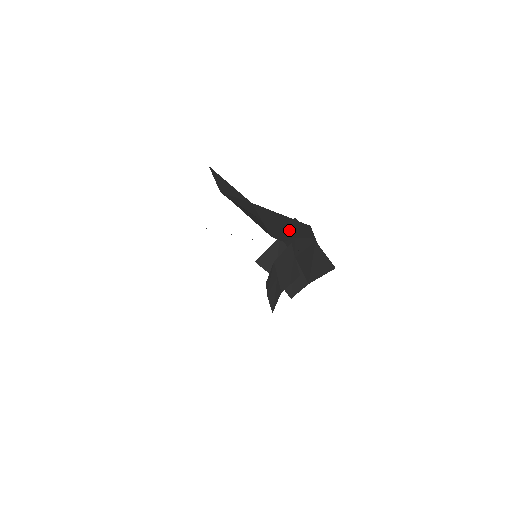
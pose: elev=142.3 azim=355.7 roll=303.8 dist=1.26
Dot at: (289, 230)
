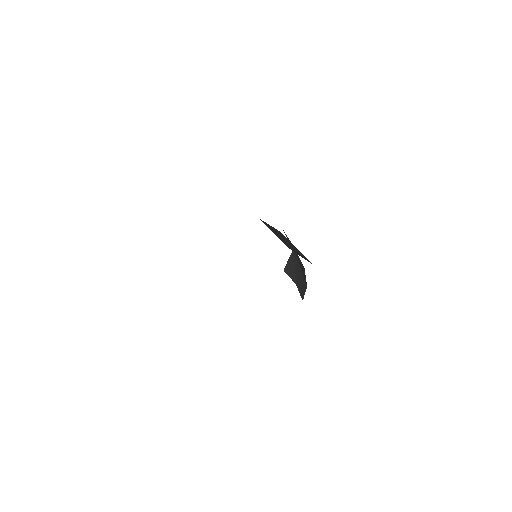
Dot at: (284, 239)
